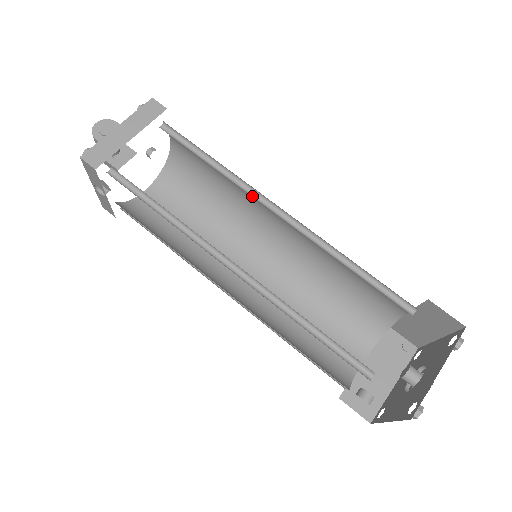
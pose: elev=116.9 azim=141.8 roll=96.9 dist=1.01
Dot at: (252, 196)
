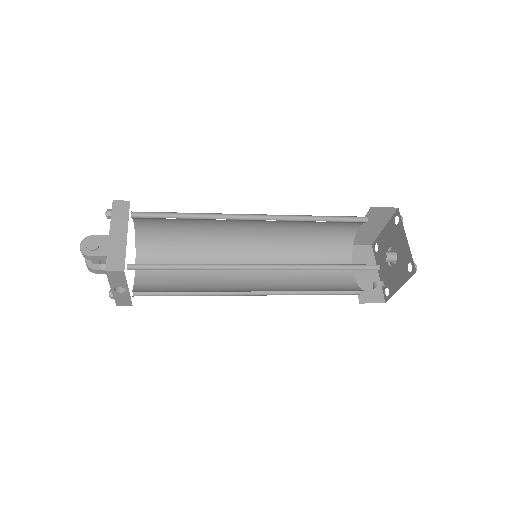
Dot at: (230, 219)
